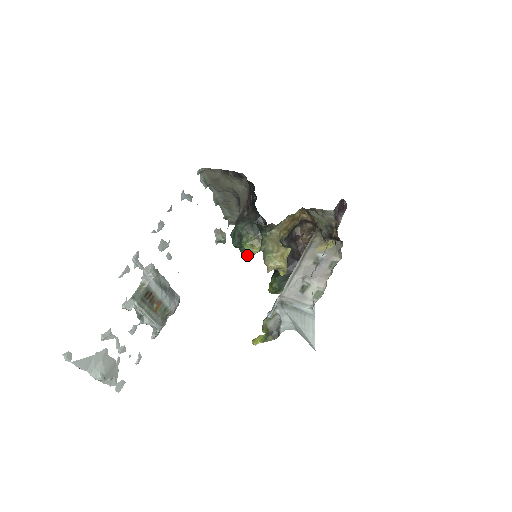
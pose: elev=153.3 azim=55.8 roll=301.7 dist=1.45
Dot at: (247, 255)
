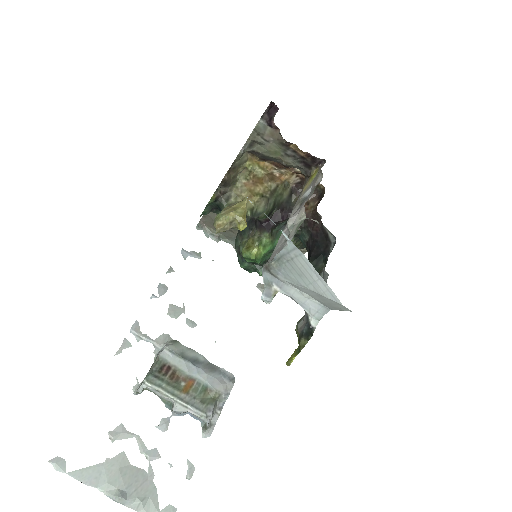
Dot at: occluded
